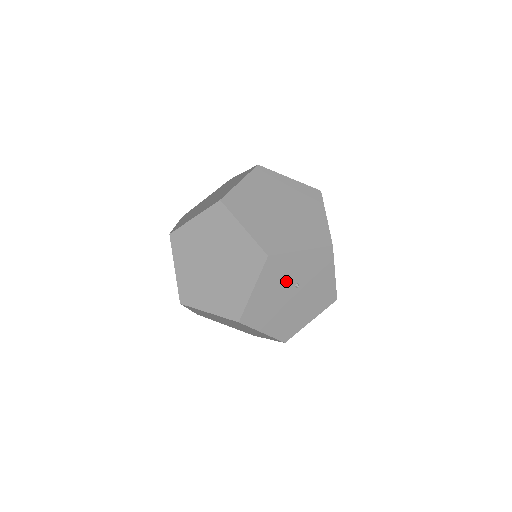
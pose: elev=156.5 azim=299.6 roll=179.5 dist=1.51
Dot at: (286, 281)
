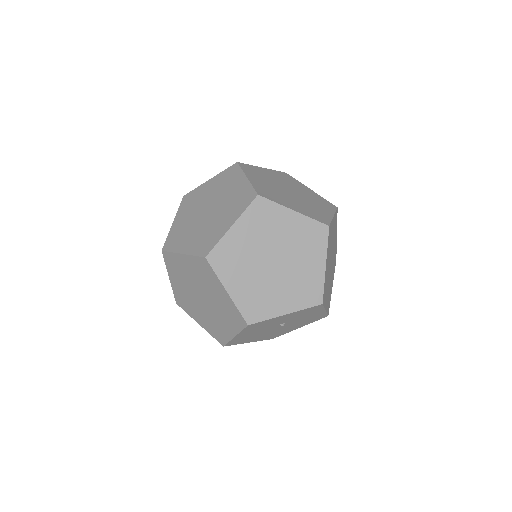
Dot at: (270, 326)
